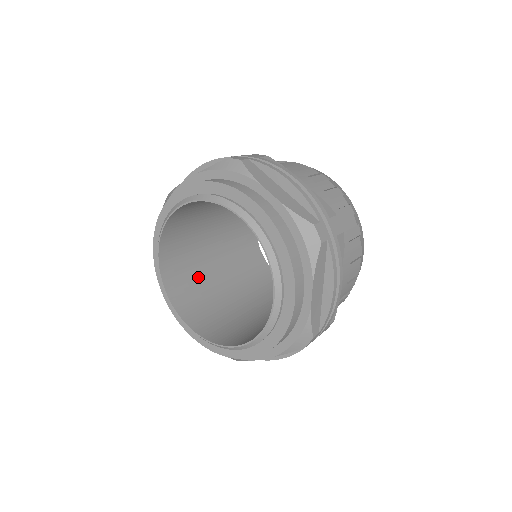
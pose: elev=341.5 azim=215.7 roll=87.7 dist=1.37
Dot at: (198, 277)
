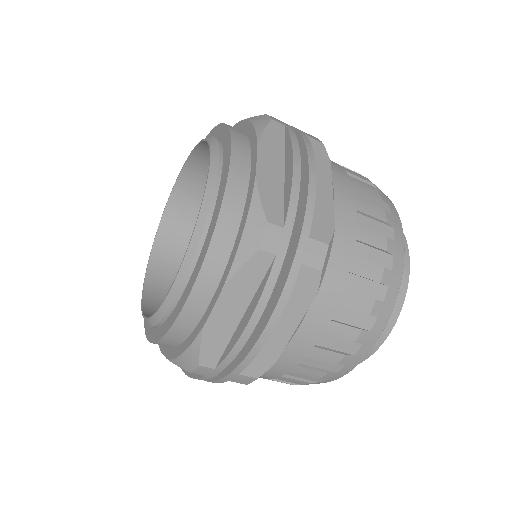
Dot at: occluded
